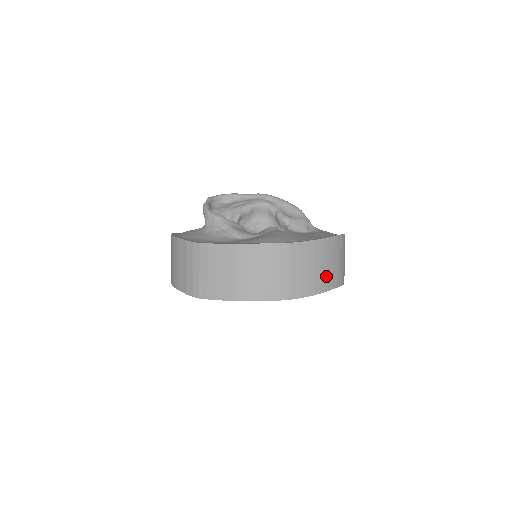
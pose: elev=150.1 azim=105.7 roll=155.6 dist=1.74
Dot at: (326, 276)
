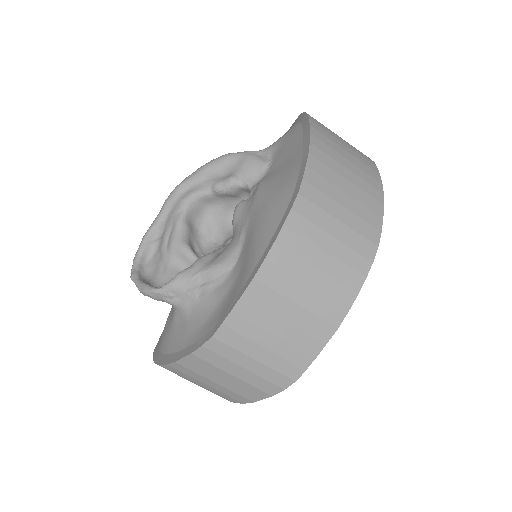
Dot at: (362, 172)
